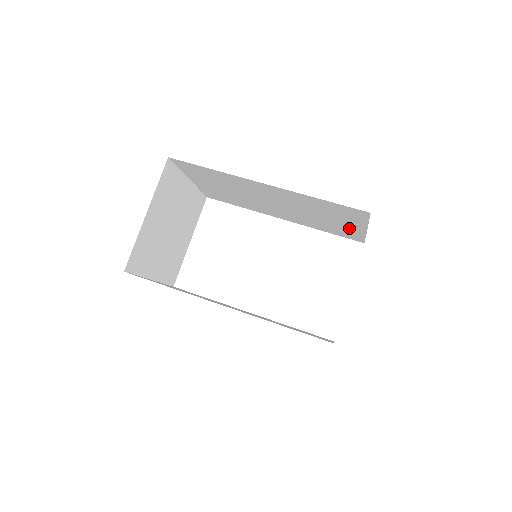
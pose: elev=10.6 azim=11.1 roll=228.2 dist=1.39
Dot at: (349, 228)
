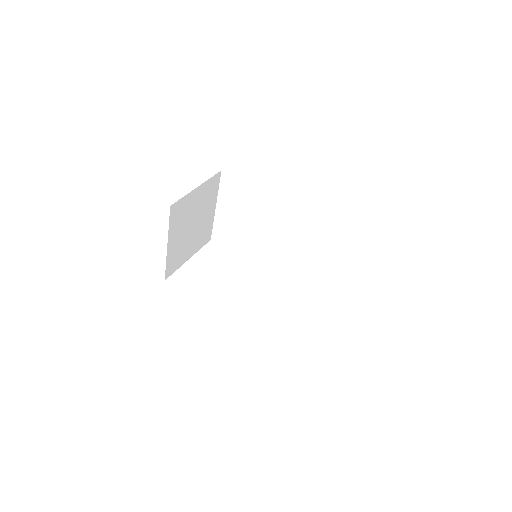
Dot at: (324, 267)
